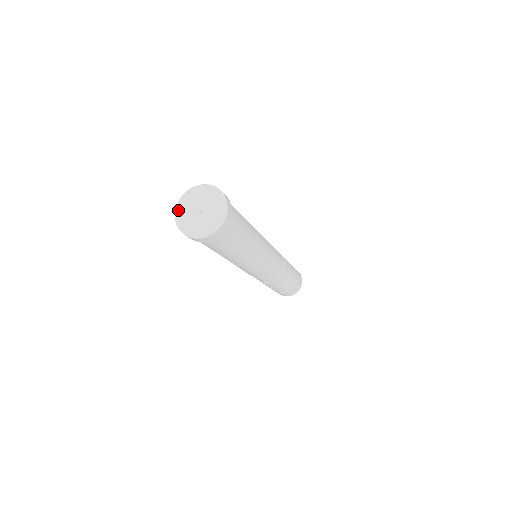
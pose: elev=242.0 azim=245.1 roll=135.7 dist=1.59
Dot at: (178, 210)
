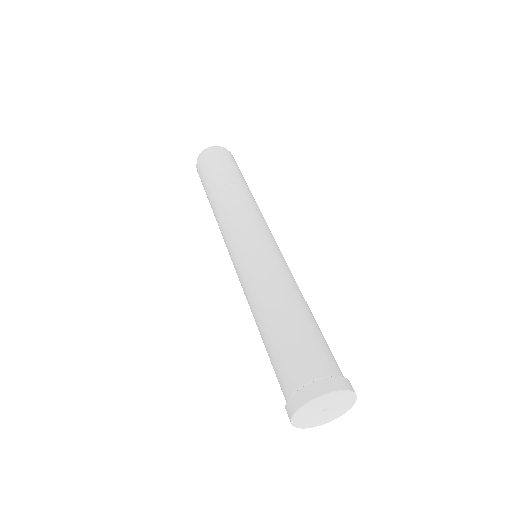
Dot at: (308, 405)
